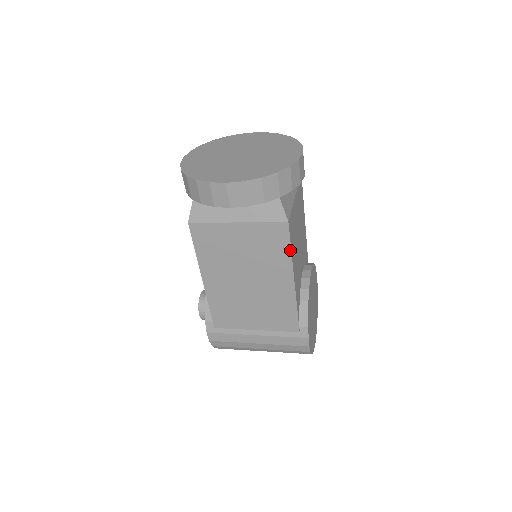
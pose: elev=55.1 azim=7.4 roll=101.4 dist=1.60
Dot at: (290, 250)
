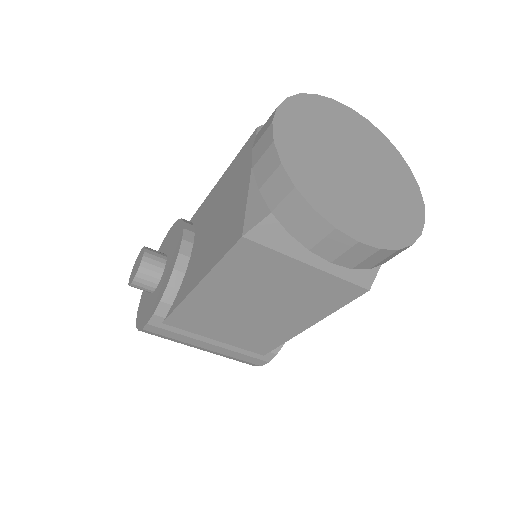
Dot at: (339, 308)
